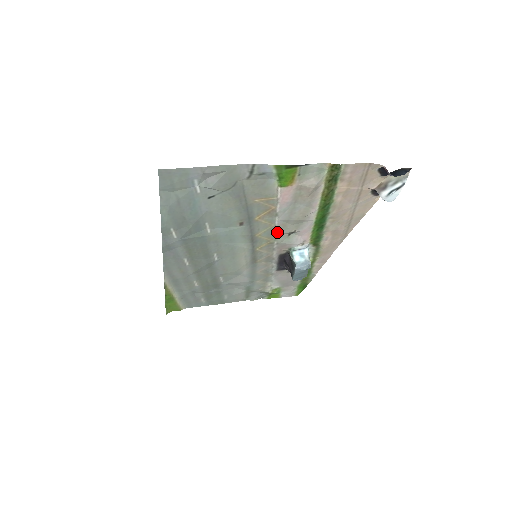
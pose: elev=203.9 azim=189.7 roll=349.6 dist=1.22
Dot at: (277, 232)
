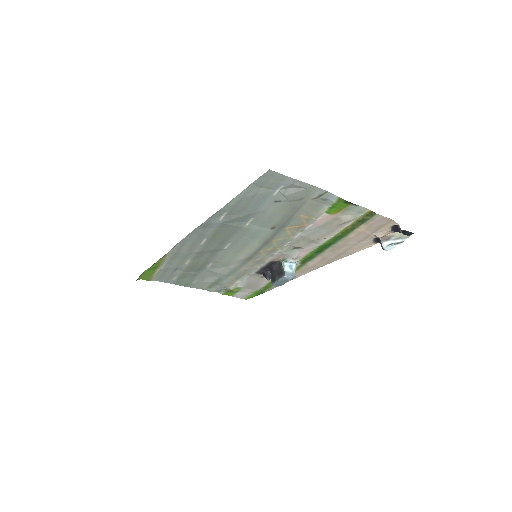
Dot at: (289, 243)
